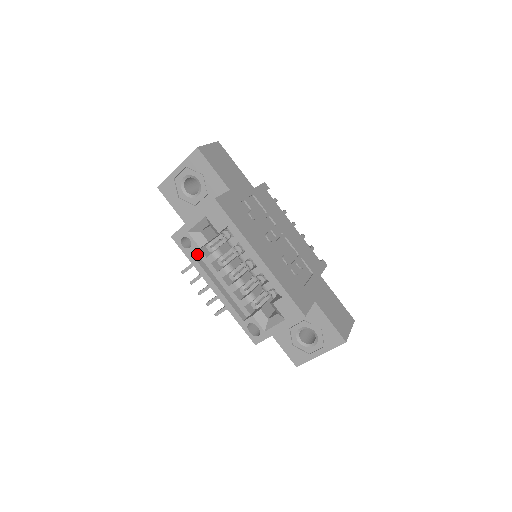
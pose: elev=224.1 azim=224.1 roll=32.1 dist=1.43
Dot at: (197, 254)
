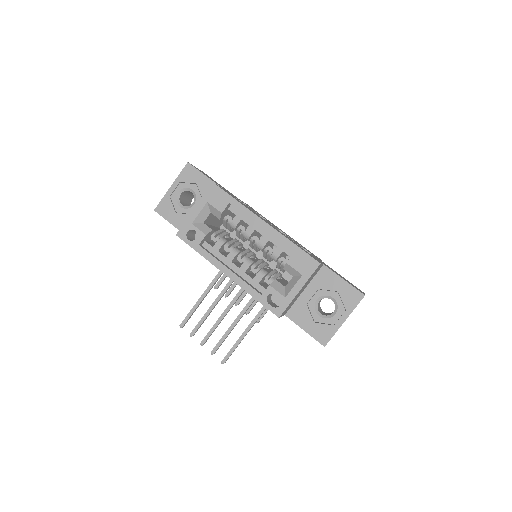
Dot at: (203, 247)
